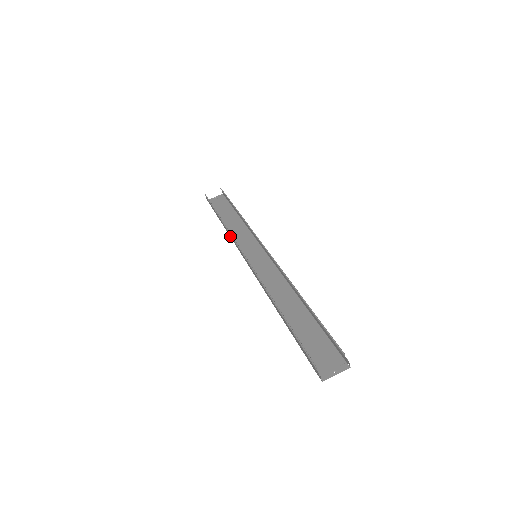
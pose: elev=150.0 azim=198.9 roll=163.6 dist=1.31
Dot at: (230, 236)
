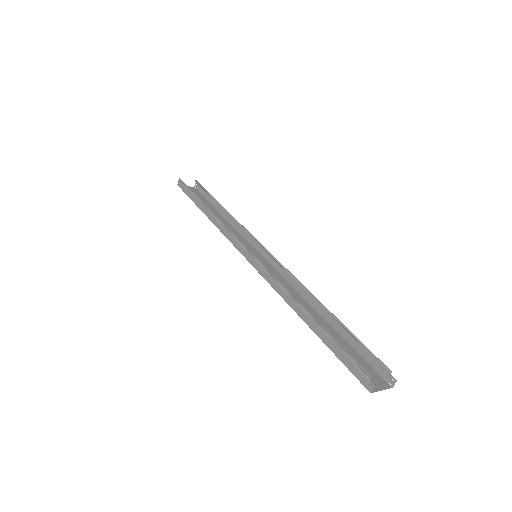
Dot at: (219, 227)
